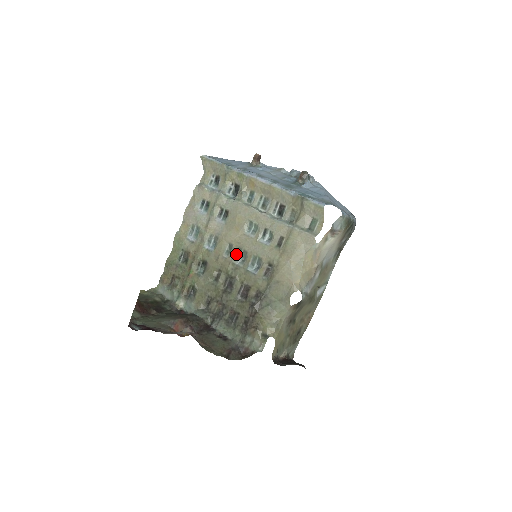
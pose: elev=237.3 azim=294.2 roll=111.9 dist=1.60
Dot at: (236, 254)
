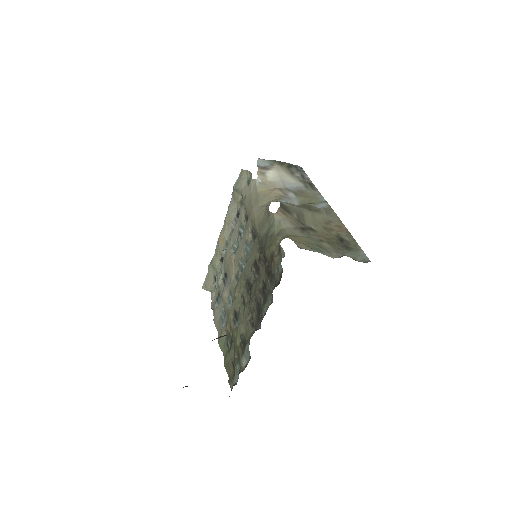
Dot at: (240, 271)
